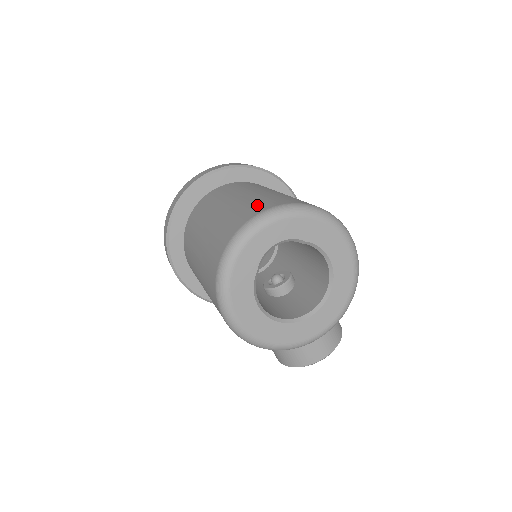
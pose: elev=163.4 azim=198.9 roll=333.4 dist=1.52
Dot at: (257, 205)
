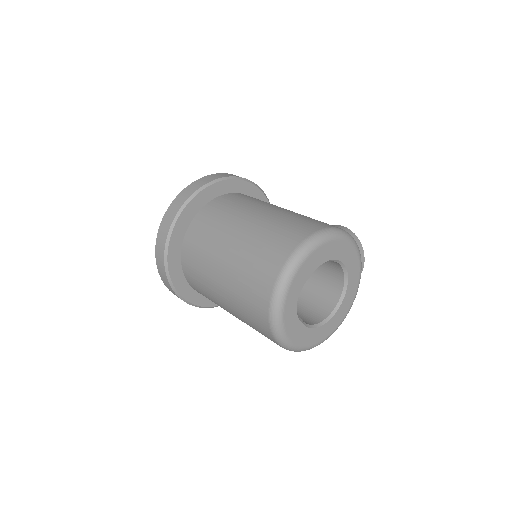
Dot at: (255, 291)
